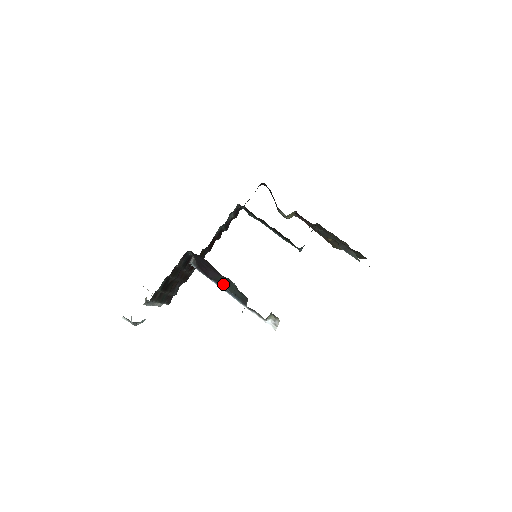
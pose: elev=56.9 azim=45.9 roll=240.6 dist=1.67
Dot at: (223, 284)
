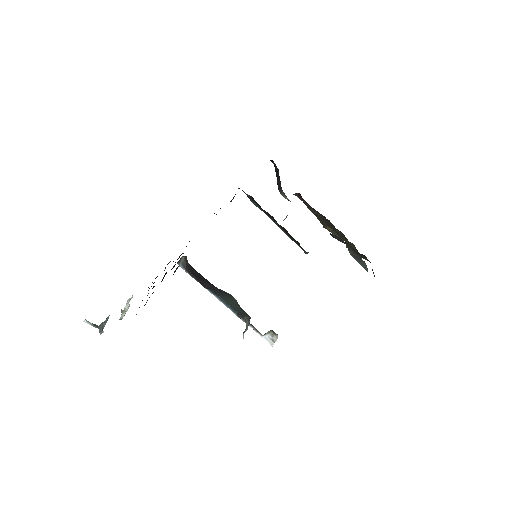
Dot at: (219, 294)
